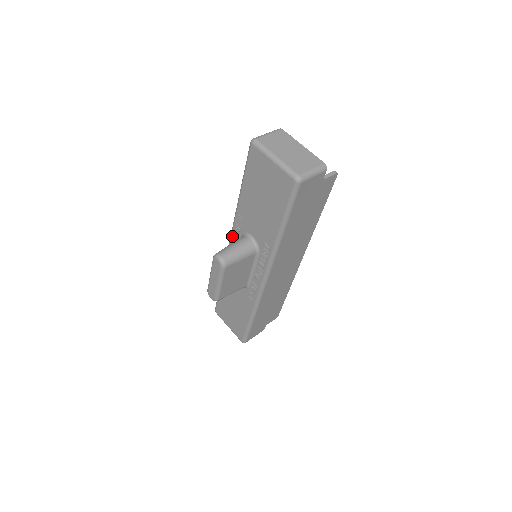
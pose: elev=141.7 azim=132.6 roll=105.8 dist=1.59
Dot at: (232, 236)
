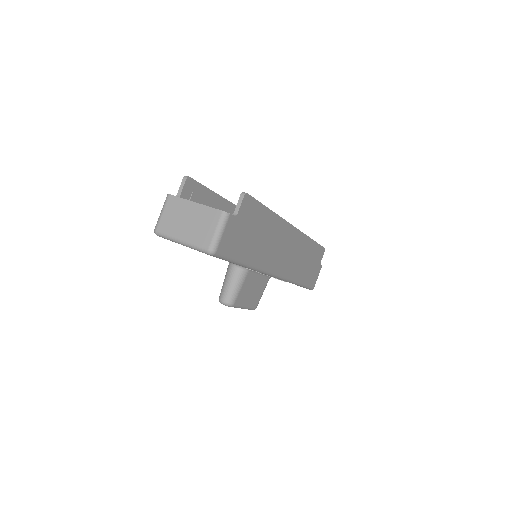
Dot at: occluded
